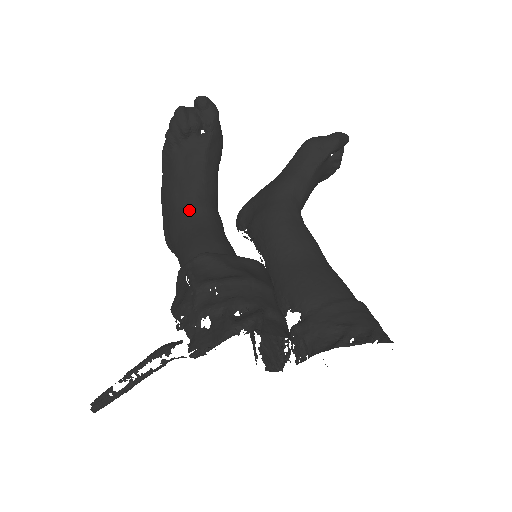
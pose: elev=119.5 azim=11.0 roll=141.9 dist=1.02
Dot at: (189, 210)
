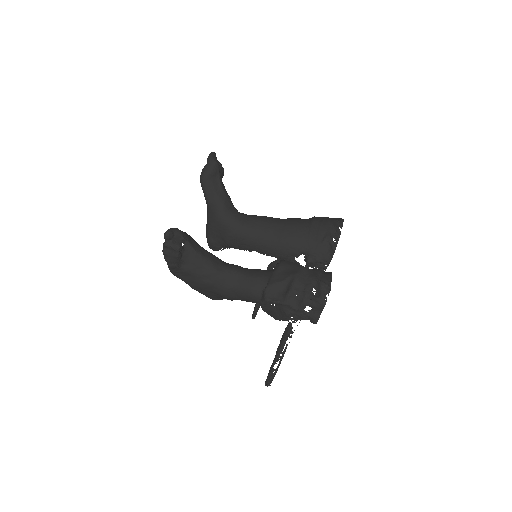
Dot at: (225, 280)
